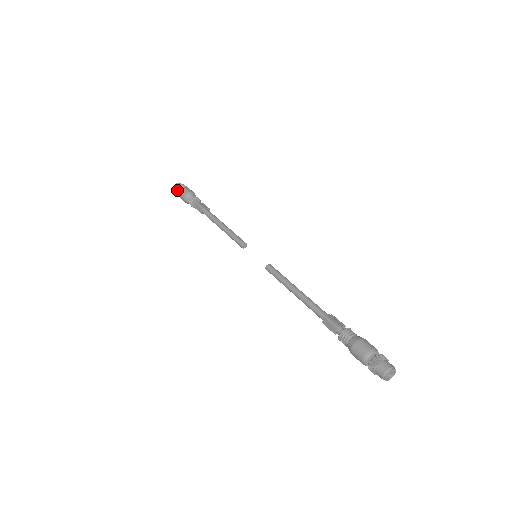
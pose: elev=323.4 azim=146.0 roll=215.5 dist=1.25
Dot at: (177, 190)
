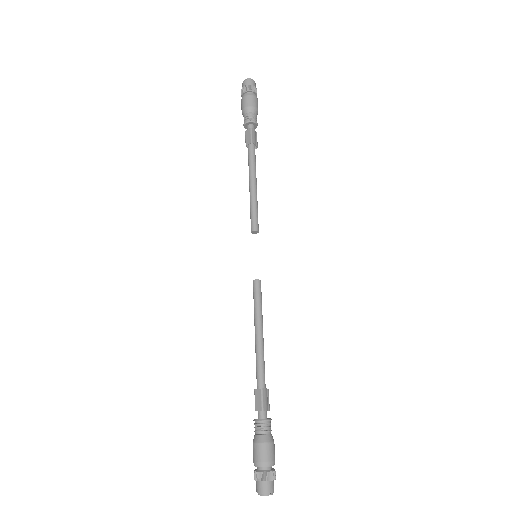
Dot at: (245, 89)
